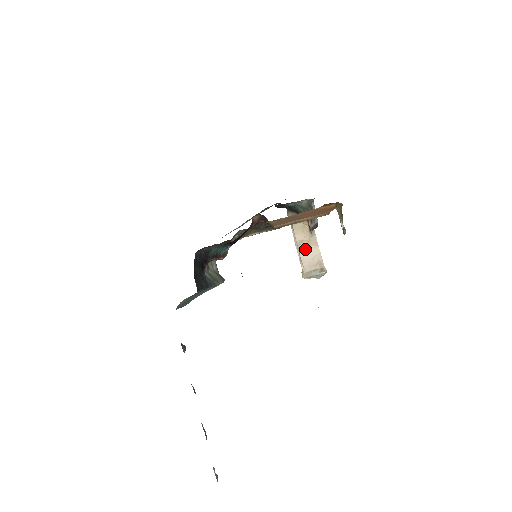
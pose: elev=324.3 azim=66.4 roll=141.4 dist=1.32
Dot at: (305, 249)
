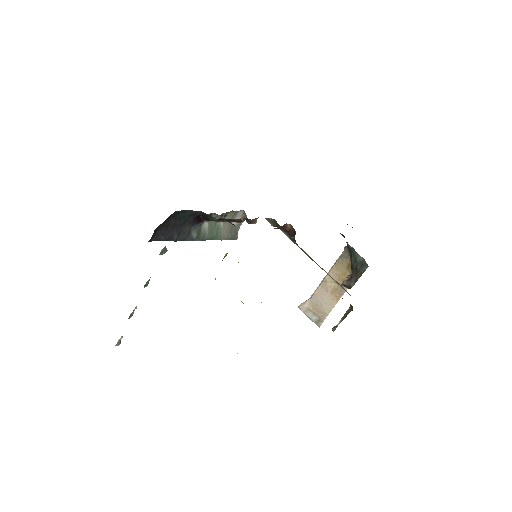
Dot at: (325, 290)
